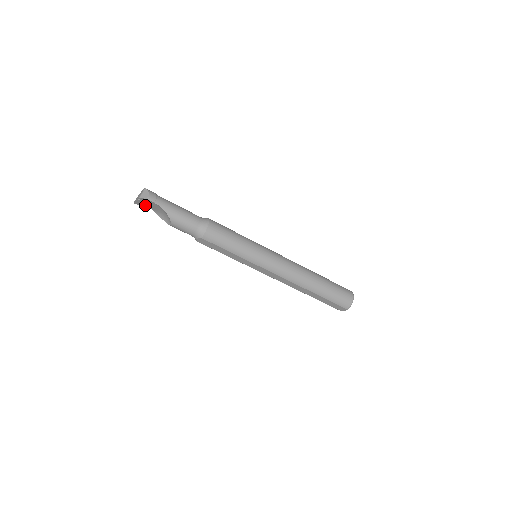
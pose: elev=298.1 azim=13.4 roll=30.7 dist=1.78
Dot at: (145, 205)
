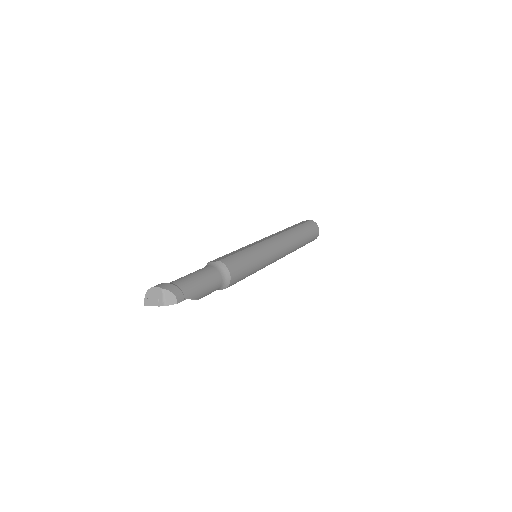
Dot at: occluded
